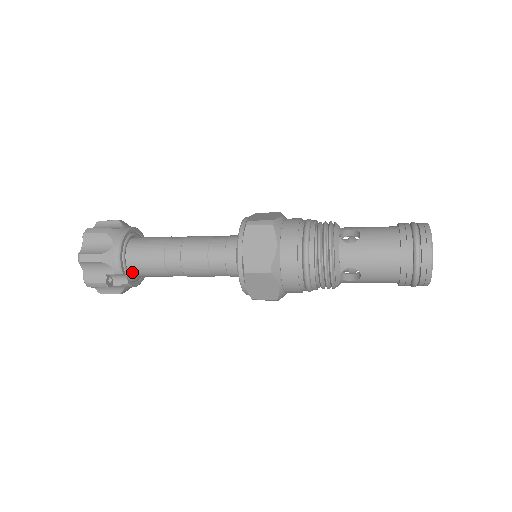
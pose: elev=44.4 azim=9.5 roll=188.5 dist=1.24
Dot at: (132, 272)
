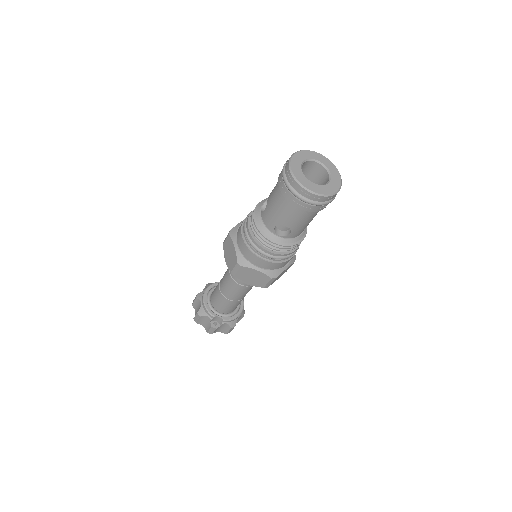
Dot at: (222, 312)
